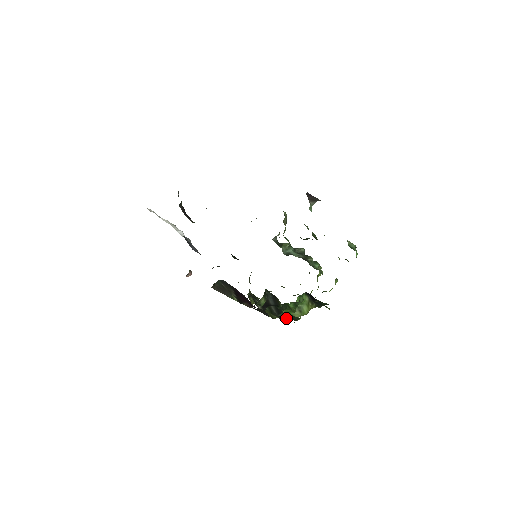
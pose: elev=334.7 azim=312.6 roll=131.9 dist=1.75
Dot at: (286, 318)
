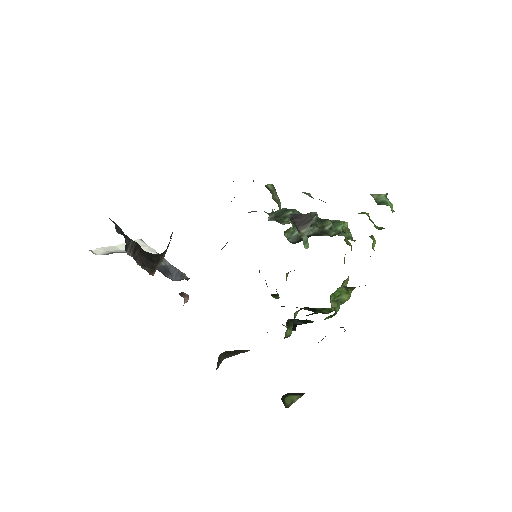
Dot at: (325, 312)
